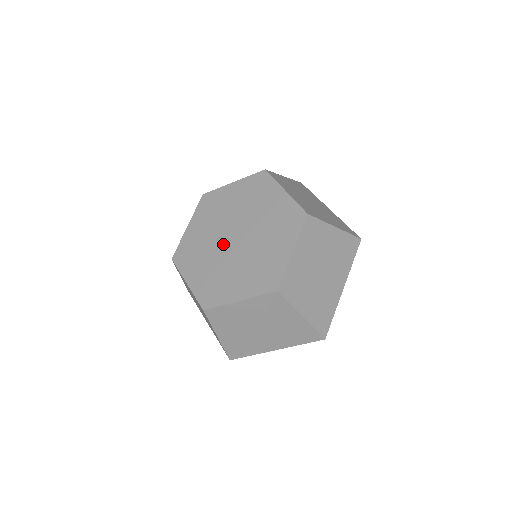
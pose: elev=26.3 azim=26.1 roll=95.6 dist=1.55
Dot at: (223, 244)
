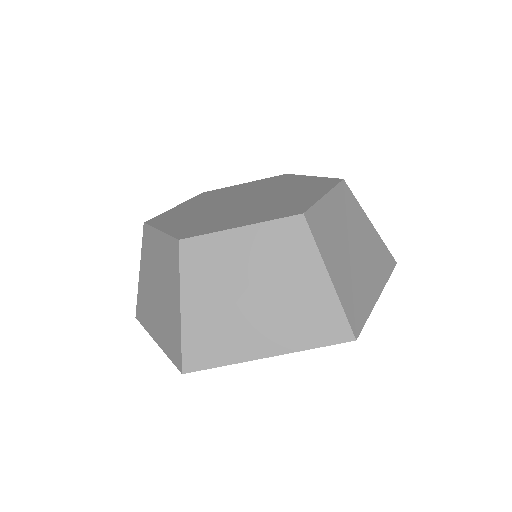
Dot at: (224, 205)
